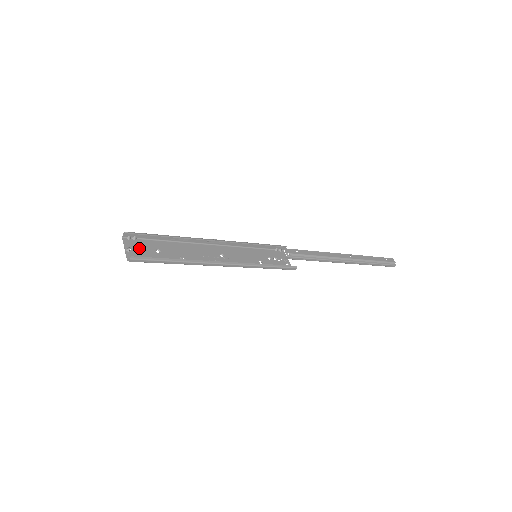
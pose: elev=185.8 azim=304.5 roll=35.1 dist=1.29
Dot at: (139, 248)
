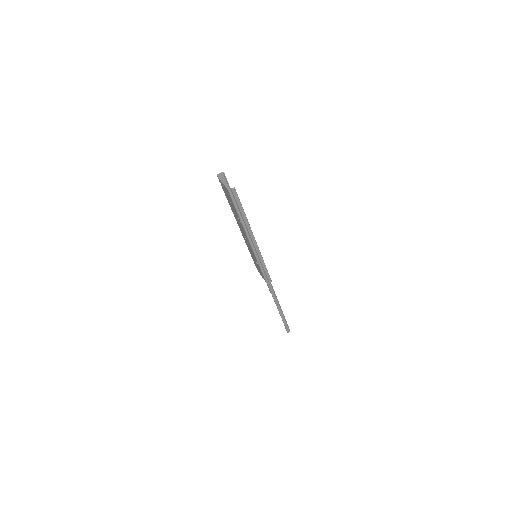
Dot at: (225, 189)
